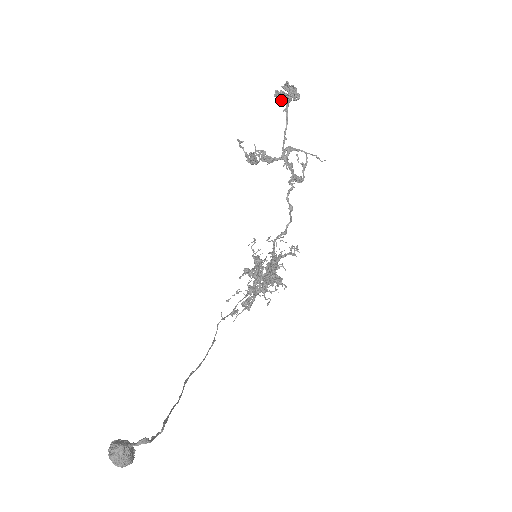
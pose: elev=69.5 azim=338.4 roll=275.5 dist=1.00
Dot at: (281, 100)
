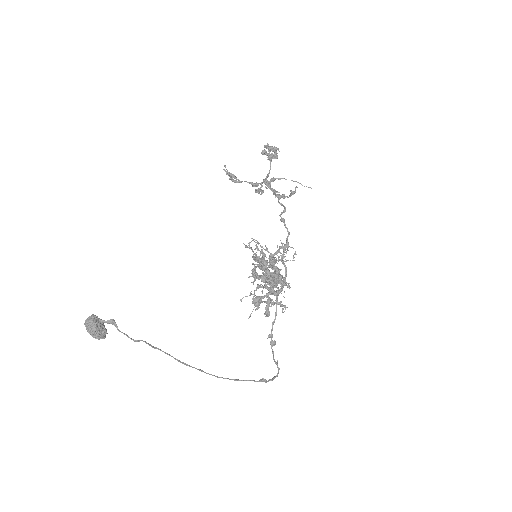
Dot at: occluded
